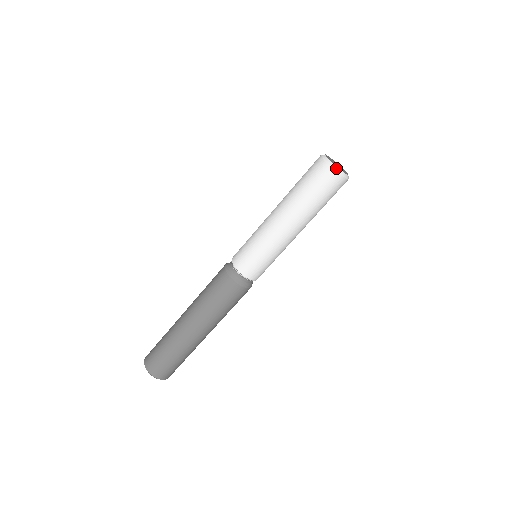
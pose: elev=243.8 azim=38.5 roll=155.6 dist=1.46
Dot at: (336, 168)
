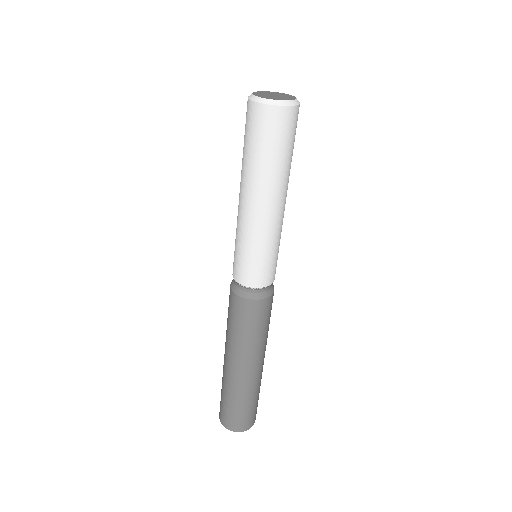
Dot at: (256, 99)
